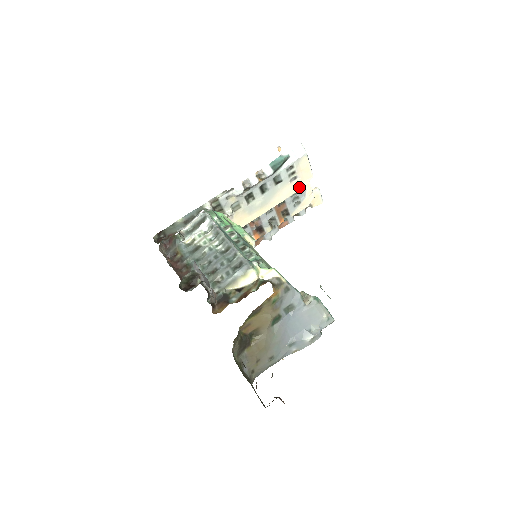
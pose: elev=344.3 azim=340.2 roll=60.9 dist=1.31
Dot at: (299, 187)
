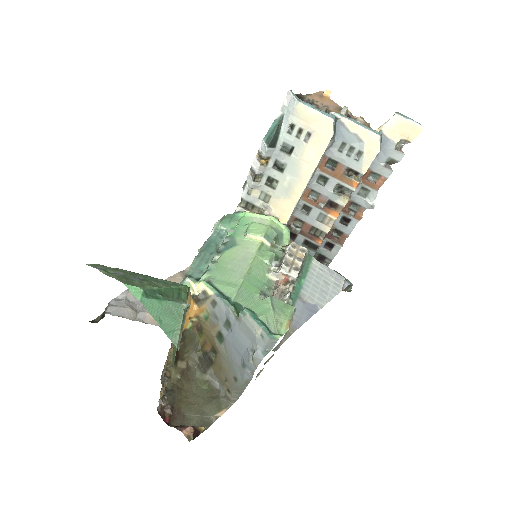
Dot at: (324, 141)
